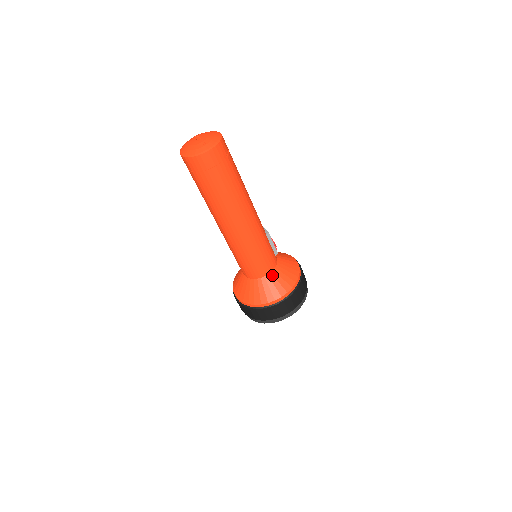
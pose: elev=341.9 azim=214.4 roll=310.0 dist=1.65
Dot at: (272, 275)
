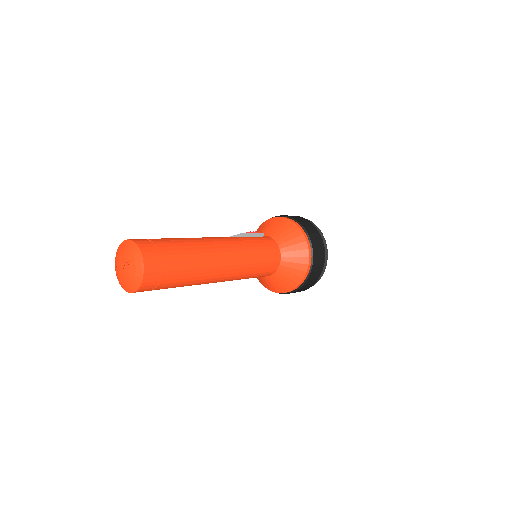
Dot at: (283, 249)
